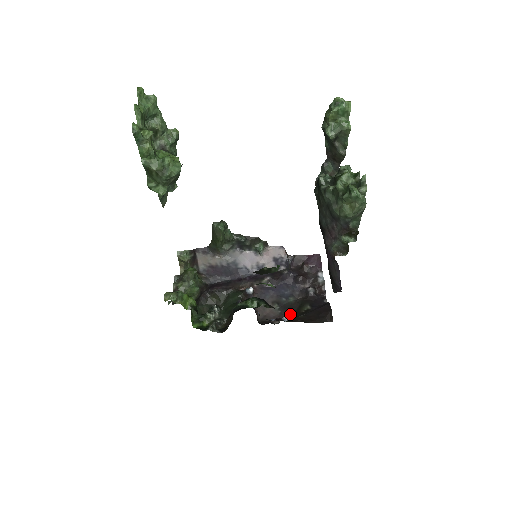
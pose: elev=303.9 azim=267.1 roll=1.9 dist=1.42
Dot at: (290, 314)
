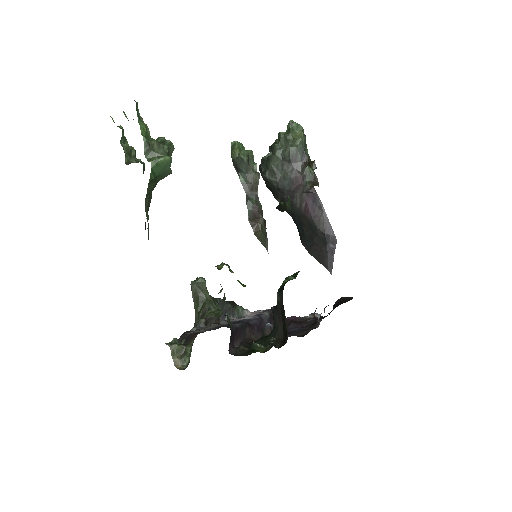
Dot at: occluded
